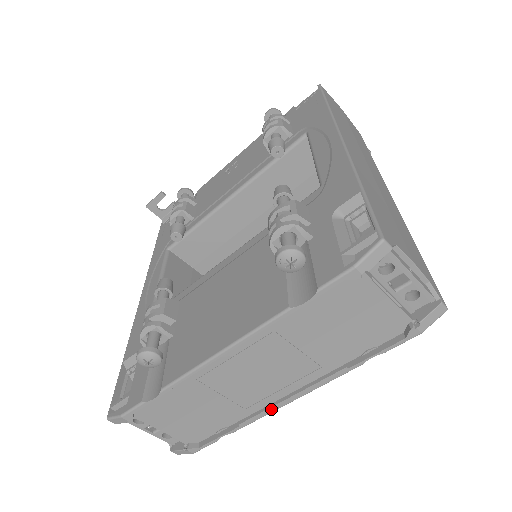
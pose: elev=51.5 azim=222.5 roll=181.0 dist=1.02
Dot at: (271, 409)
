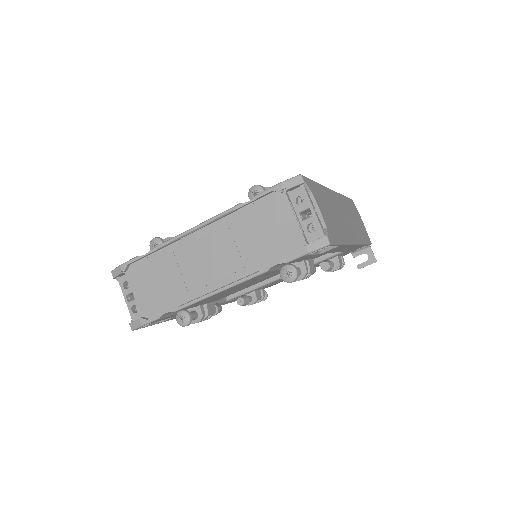
Dot at: (203, 295)
